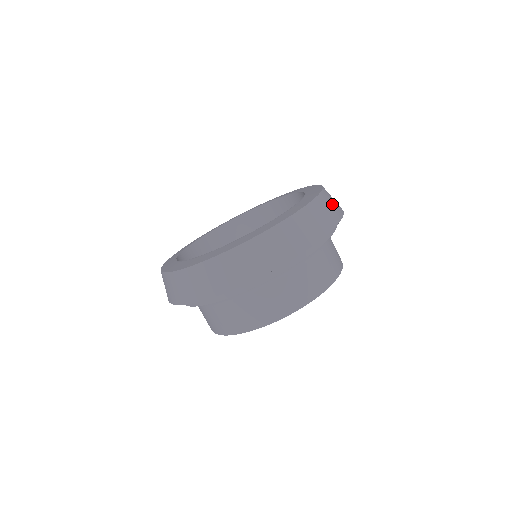
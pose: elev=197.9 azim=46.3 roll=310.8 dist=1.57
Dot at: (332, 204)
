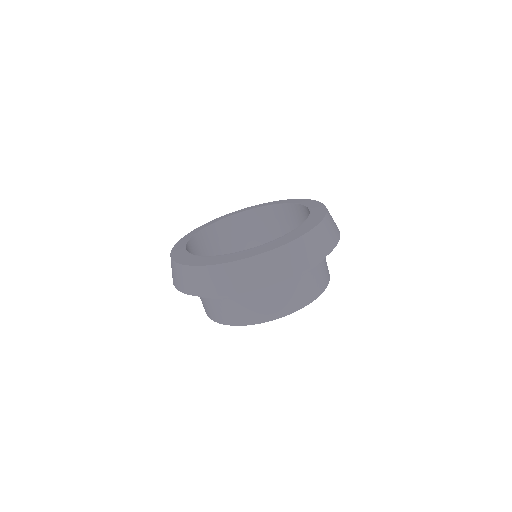
Dot at: (331, 230)
